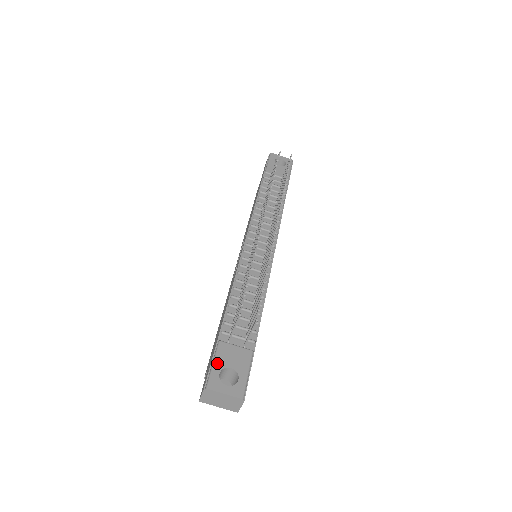
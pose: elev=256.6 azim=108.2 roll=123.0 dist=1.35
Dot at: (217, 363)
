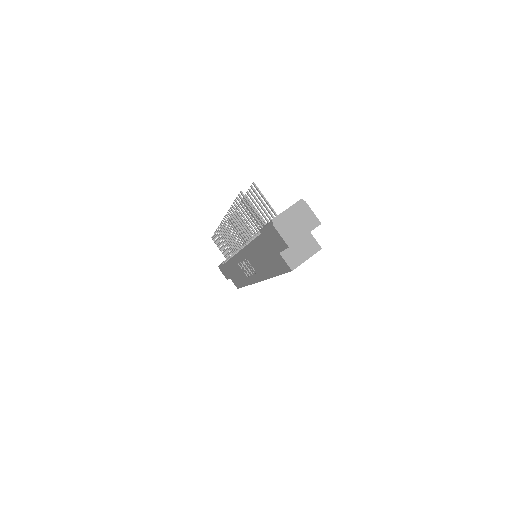
Dot at: occluded
